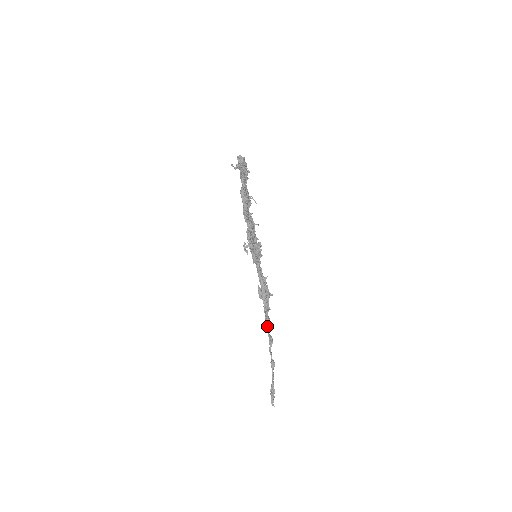
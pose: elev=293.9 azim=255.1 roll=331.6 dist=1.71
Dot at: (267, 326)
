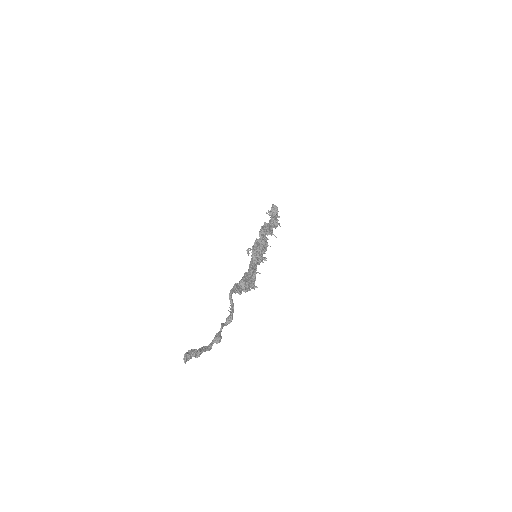
Dot at: (234, 287)
